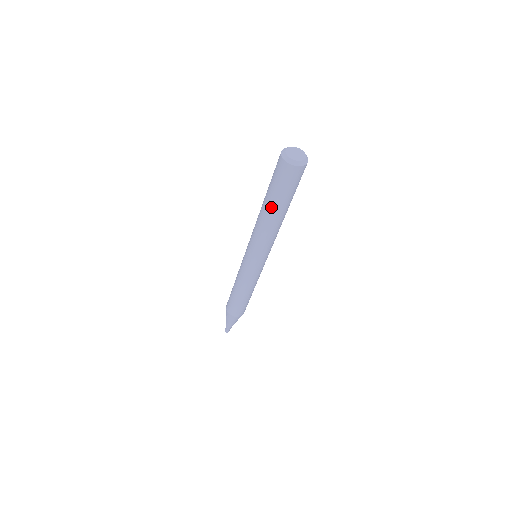
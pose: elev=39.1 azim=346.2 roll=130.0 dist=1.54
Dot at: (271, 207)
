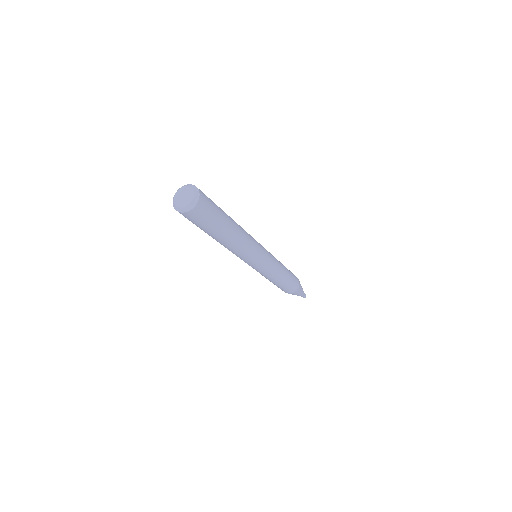
Dot at: occluded
